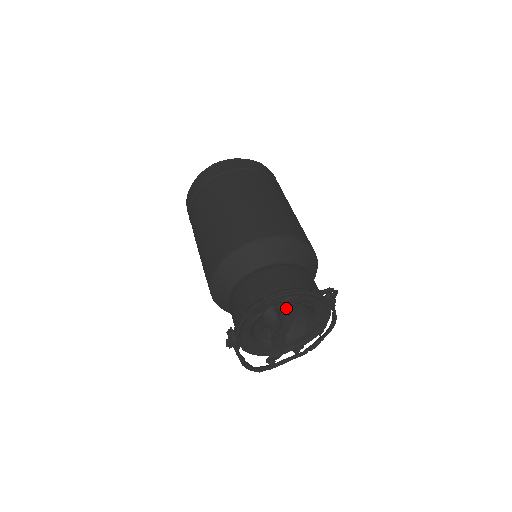
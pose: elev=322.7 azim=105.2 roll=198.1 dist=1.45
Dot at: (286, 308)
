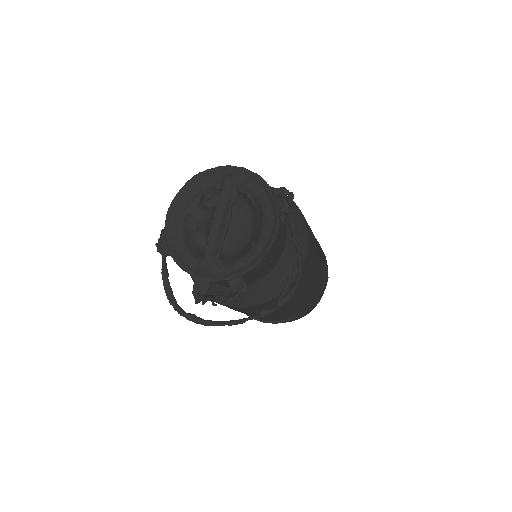
Dot at: (225, 192)
